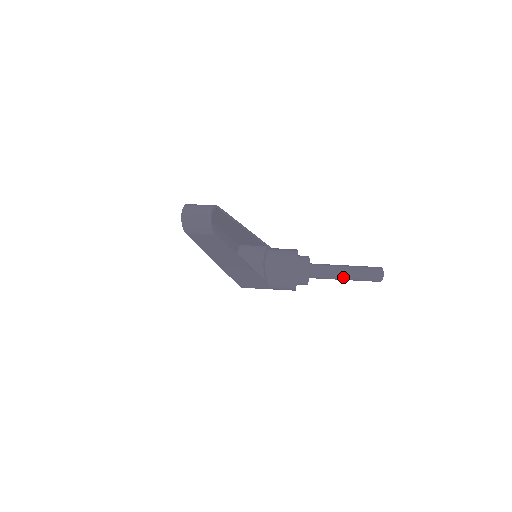
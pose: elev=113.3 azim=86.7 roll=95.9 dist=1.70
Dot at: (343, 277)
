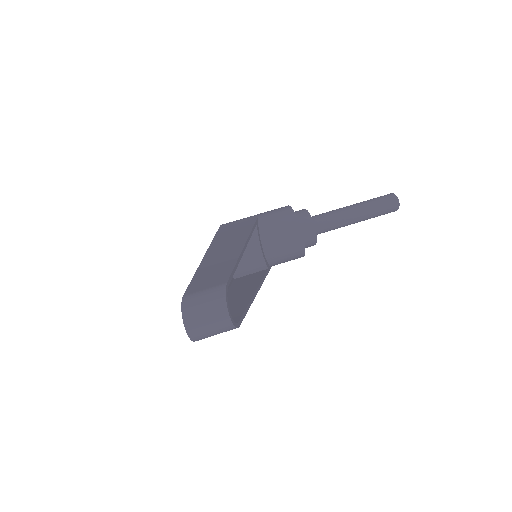
Dot at: (353, 223)
